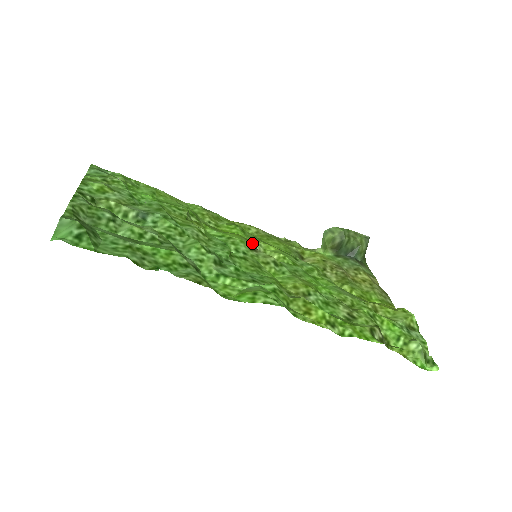
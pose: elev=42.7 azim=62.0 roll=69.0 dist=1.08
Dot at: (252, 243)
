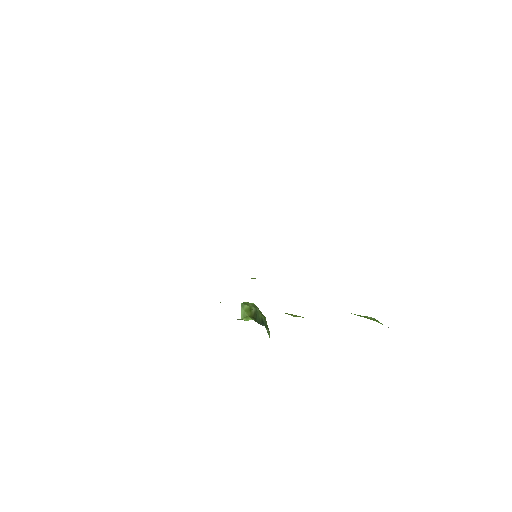
Dot at: occluded
